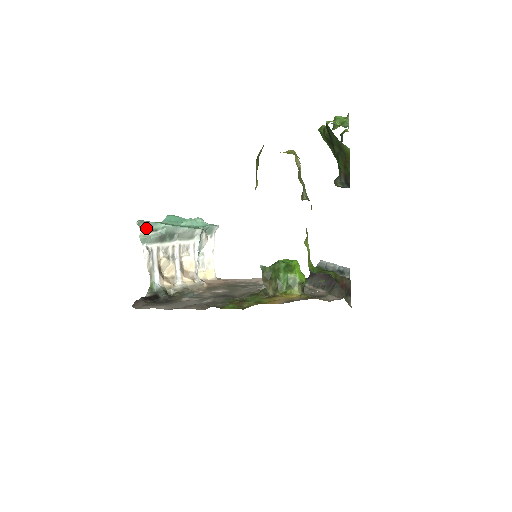
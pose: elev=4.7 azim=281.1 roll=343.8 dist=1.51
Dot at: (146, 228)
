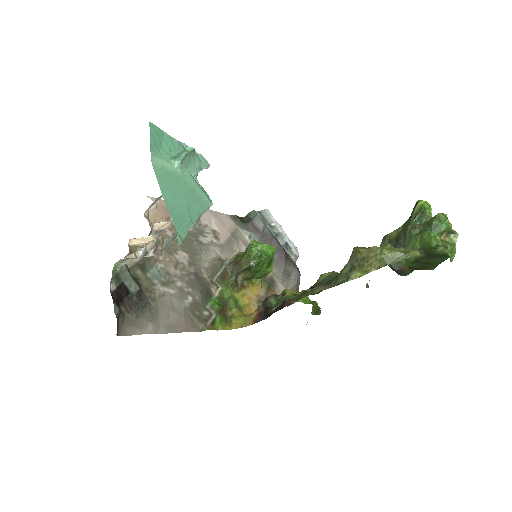
Dot at: occluded
